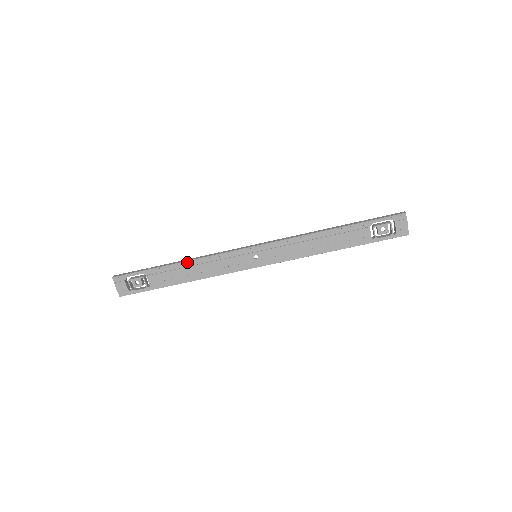
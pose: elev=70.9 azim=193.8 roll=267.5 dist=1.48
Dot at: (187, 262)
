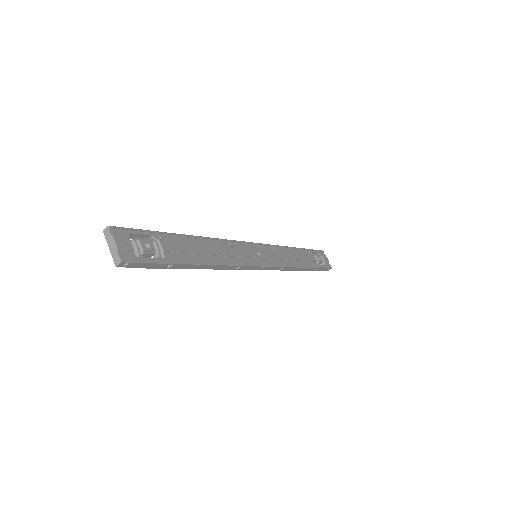
Dot at: (201, 238)
